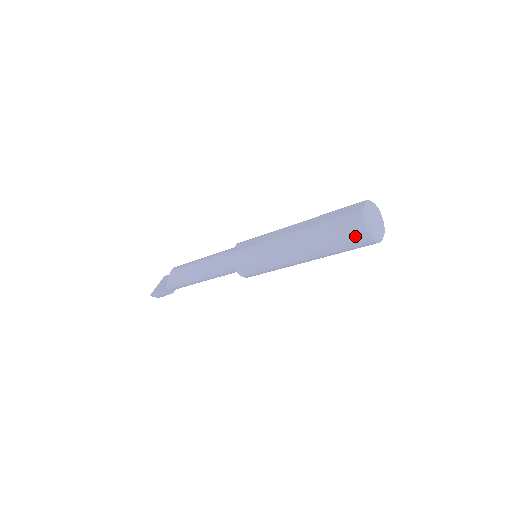
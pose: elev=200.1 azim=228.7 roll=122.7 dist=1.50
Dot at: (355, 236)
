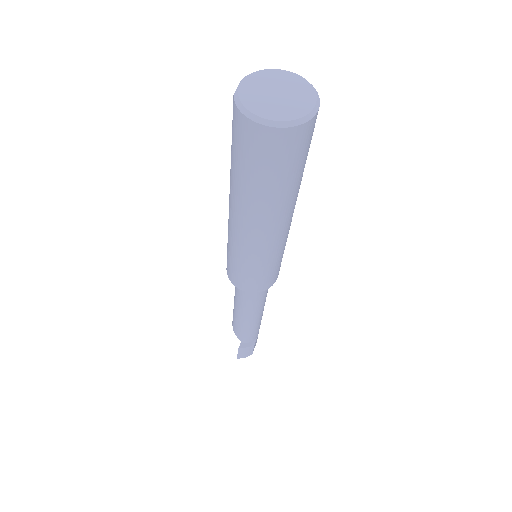
Dot at: (255, 144)
